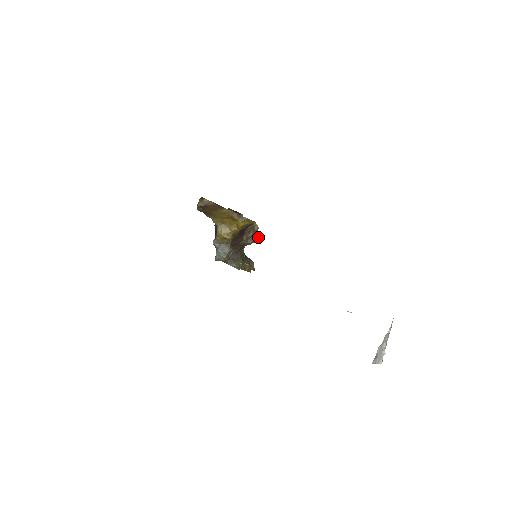
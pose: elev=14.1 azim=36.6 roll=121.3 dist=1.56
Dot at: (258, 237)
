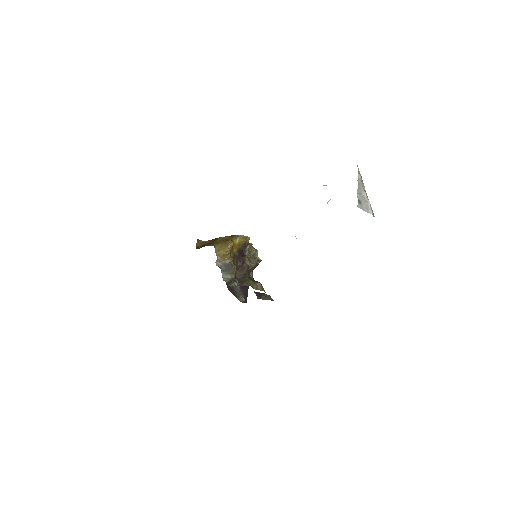
Dot at: (260, 259)
